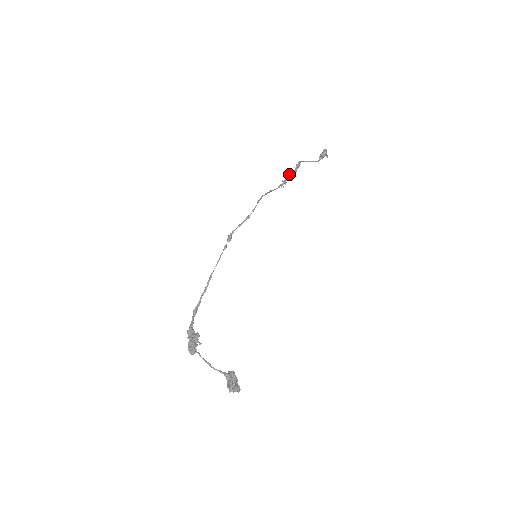
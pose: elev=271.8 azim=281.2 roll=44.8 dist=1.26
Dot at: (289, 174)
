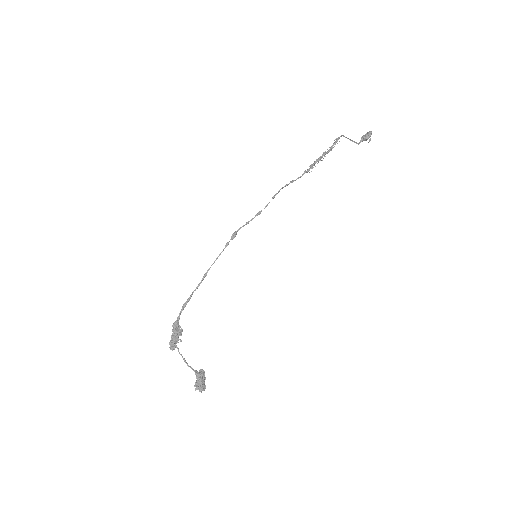
Dot at: occluded
